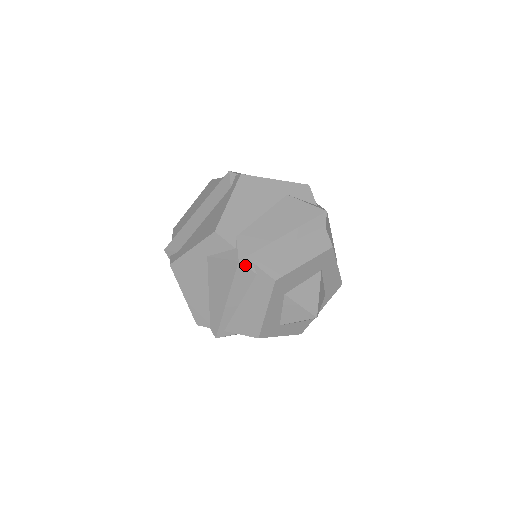
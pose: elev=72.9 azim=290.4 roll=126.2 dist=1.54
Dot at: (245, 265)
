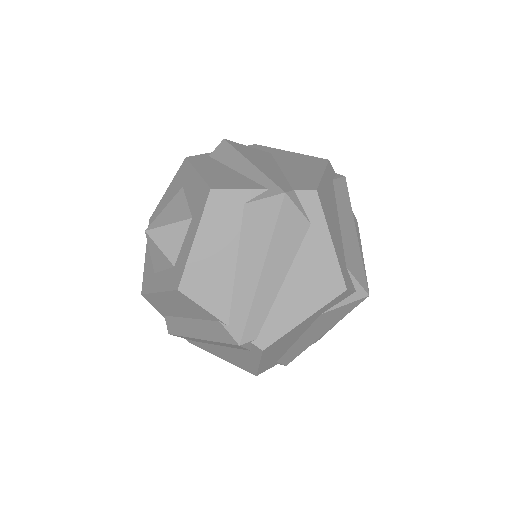
Dot at: occluded
